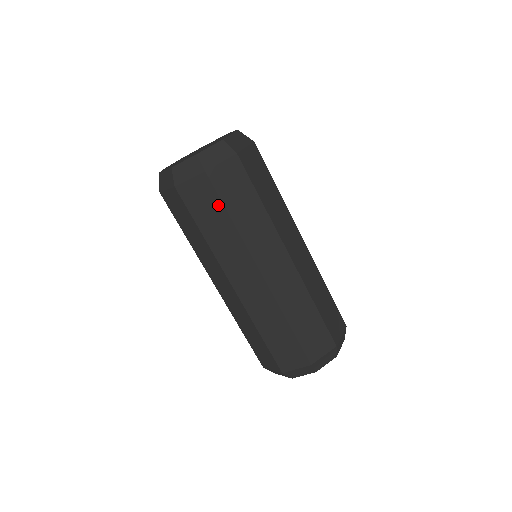
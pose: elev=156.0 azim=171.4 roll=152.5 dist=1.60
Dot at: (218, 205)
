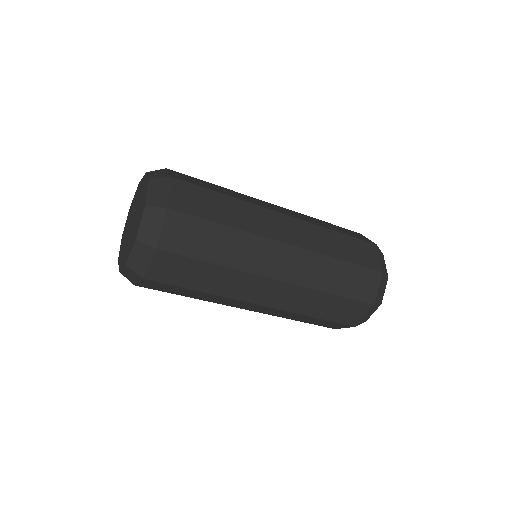
Dot at: (178, 288)
